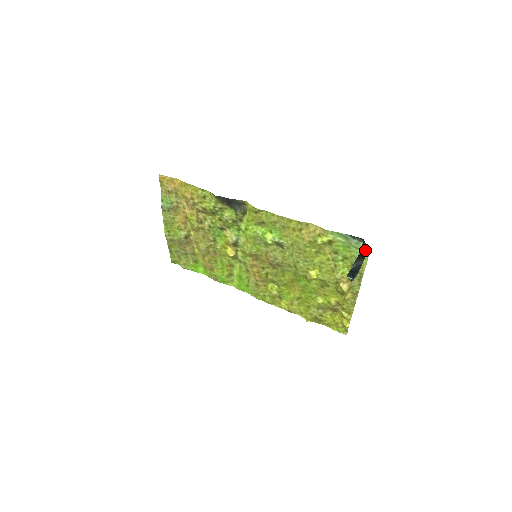
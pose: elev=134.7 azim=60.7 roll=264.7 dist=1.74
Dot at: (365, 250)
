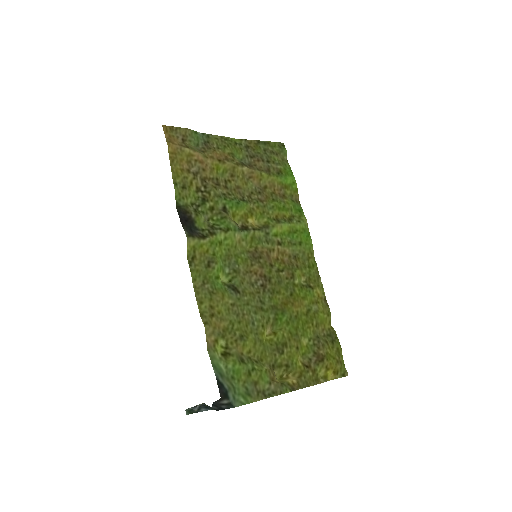
Dot at: (216, 407)
